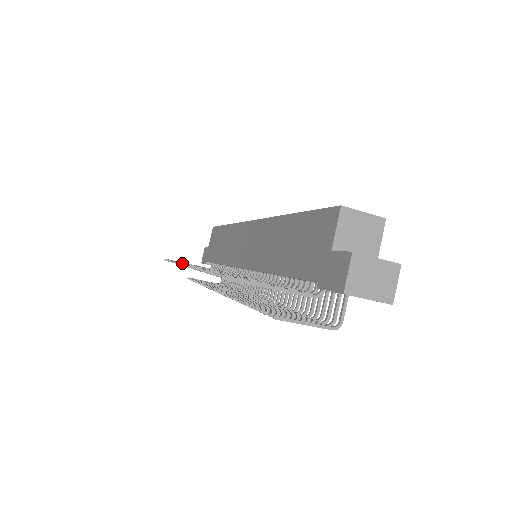
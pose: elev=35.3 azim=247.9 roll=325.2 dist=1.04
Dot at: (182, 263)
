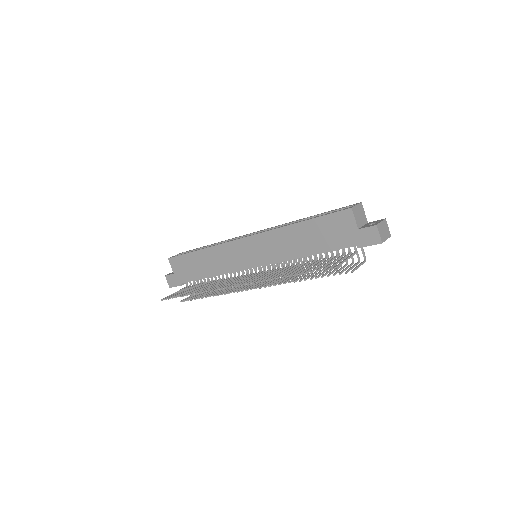
Dot at: (228, 287)
